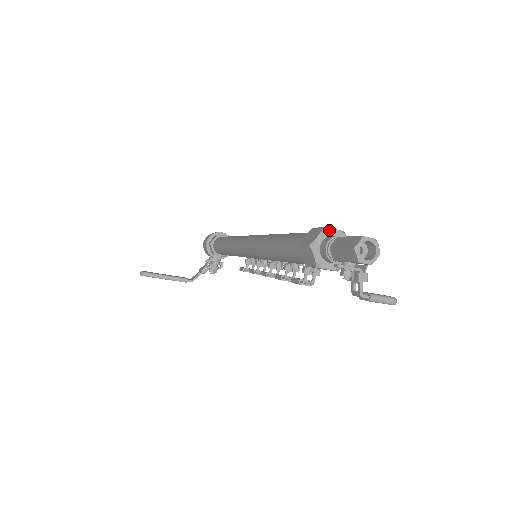
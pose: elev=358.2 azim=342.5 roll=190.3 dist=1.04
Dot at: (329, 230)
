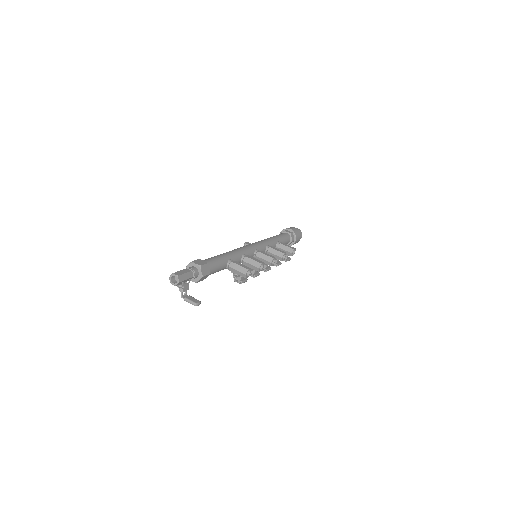
Dot at: (193, 263)
